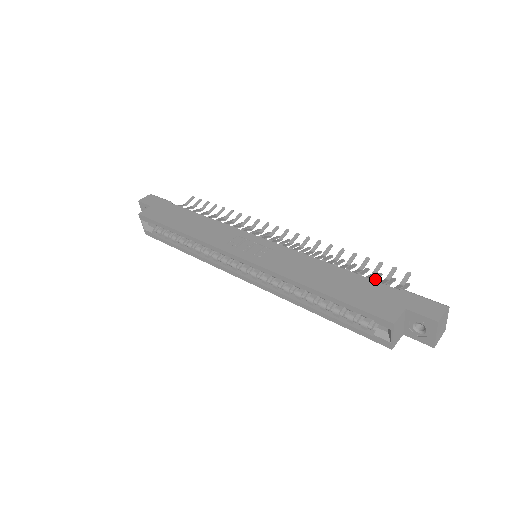
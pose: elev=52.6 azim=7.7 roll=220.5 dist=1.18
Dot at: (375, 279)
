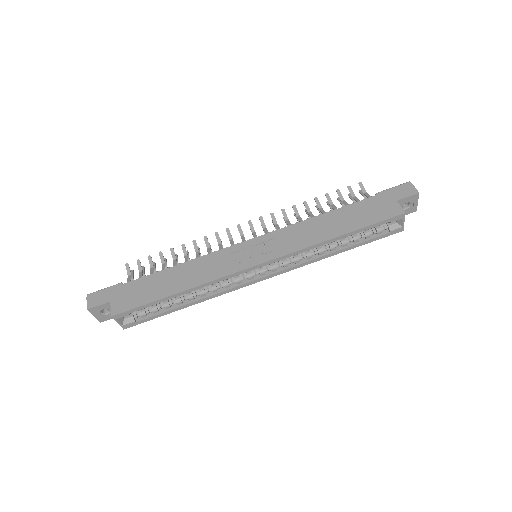
Dot at: occluded
